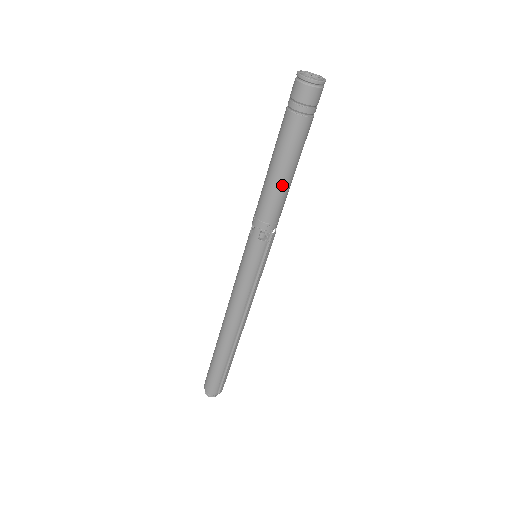
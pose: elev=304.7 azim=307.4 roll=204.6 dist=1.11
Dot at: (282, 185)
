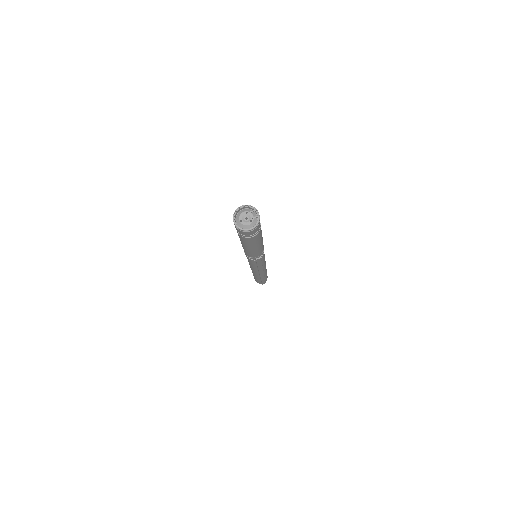
Dot at: (248, 250)
